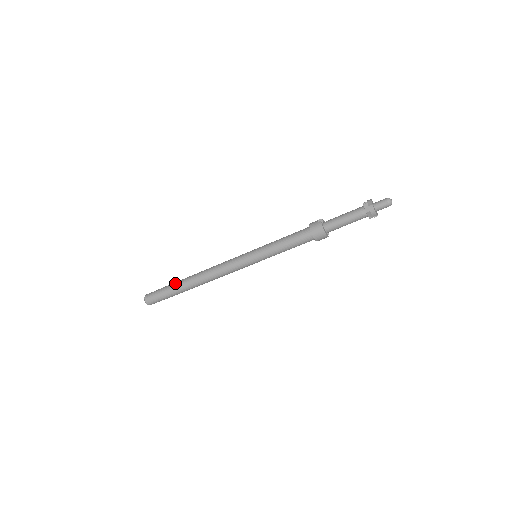
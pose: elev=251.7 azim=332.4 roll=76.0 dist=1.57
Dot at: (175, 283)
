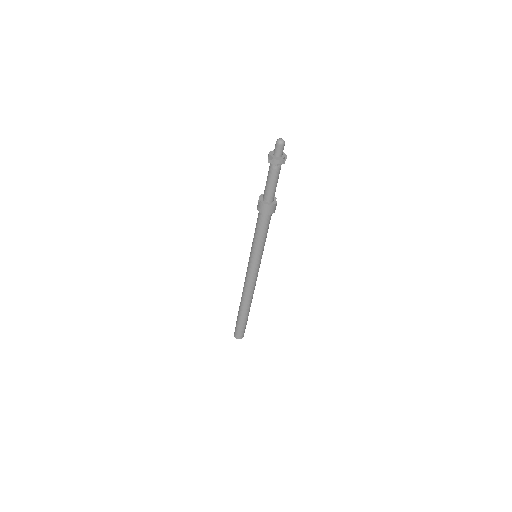
Dot at: (238, 315)
